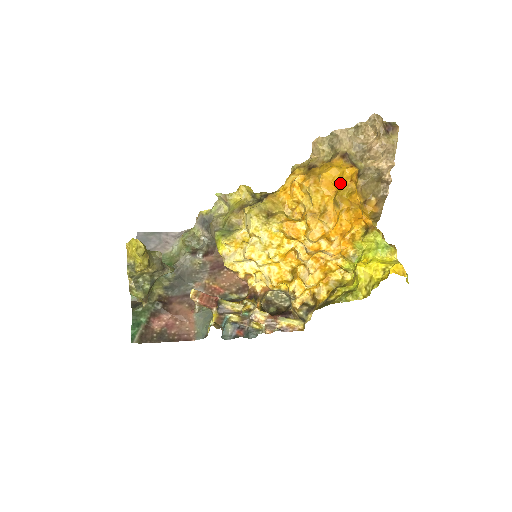
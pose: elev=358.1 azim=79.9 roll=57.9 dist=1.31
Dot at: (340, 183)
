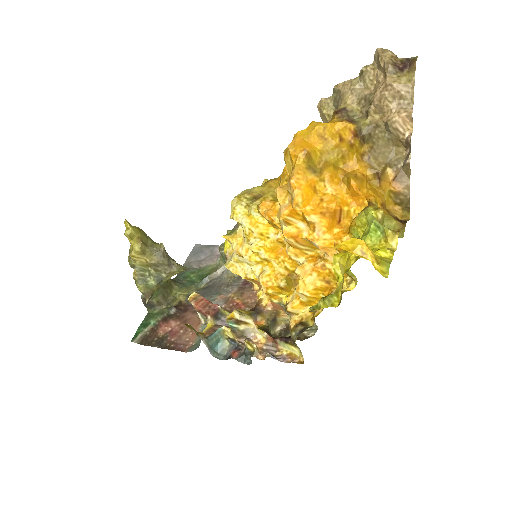
Dot at: (321, 143)
